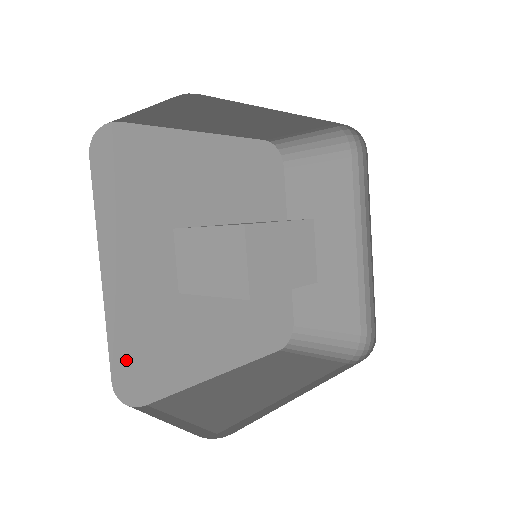
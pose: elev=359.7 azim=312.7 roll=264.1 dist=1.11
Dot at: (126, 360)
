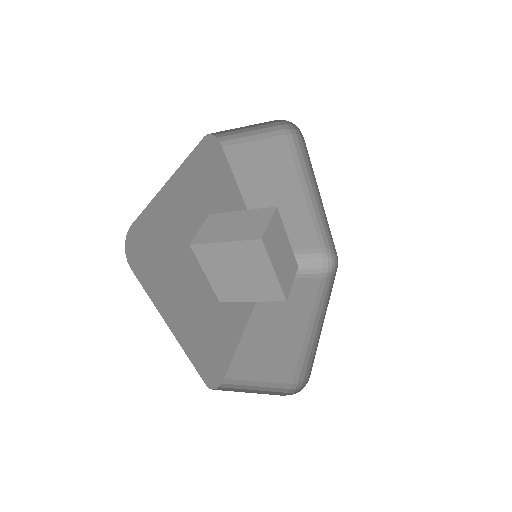
Dot at: (146, 228)
